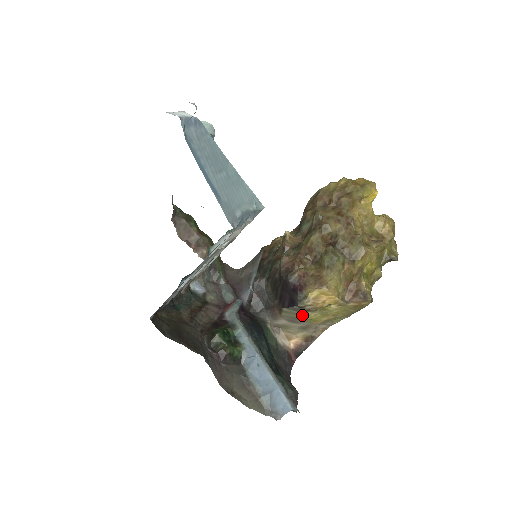
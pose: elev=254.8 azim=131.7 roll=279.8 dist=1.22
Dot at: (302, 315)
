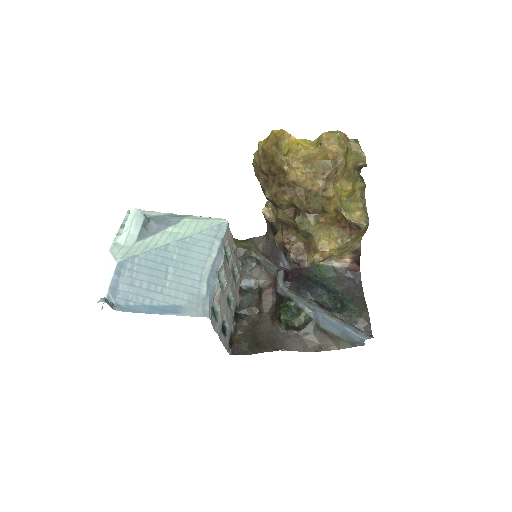
Dot at: occluded
